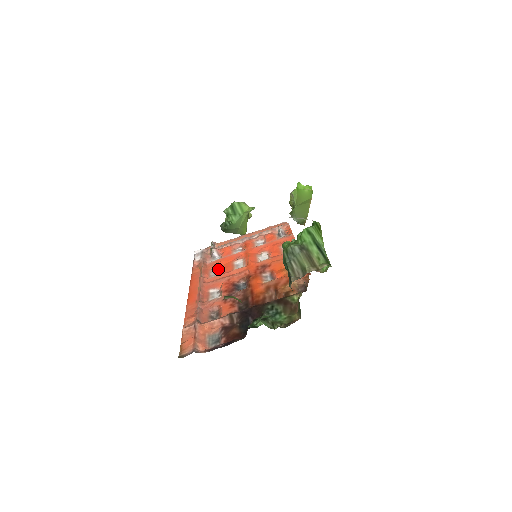
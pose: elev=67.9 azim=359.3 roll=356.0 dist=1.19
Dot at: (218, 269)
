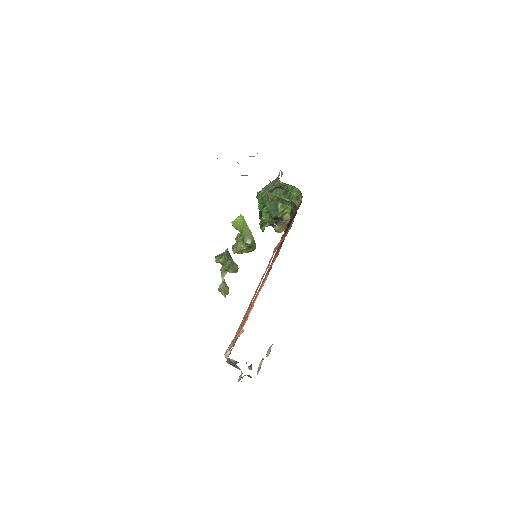
Dot at: (249, 314)
